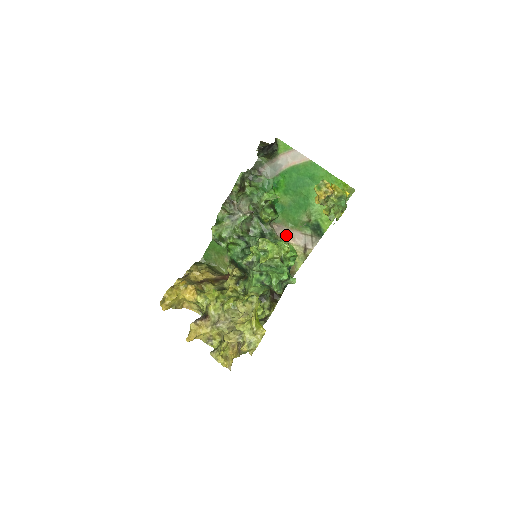
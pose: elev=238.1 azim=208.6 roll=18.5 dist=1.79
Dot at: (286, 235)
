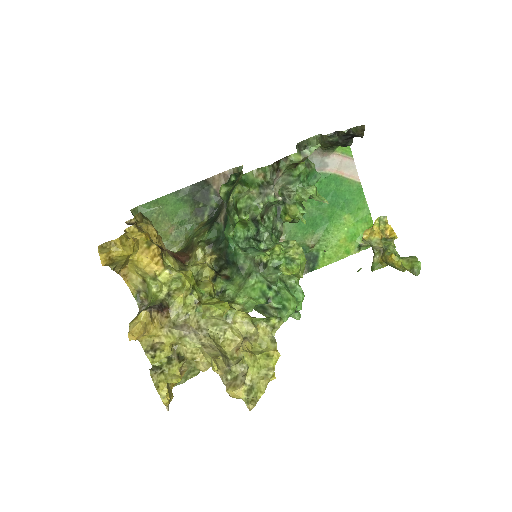
Dot at: occluded
